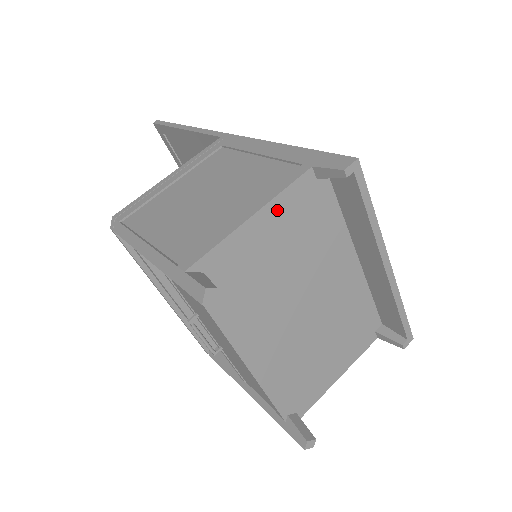
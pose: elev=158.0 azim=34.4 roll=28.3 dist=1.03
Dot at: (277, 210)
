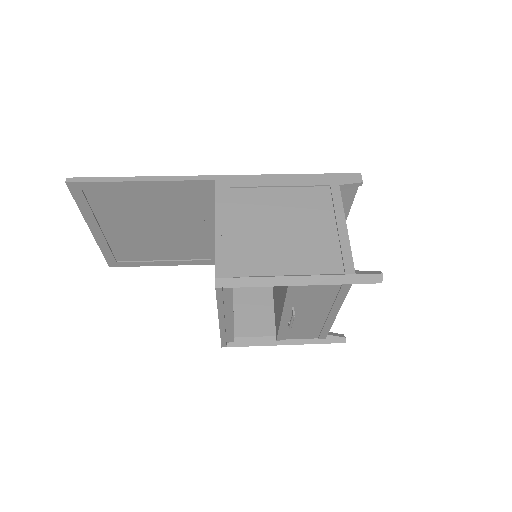
Dot at: occluded
